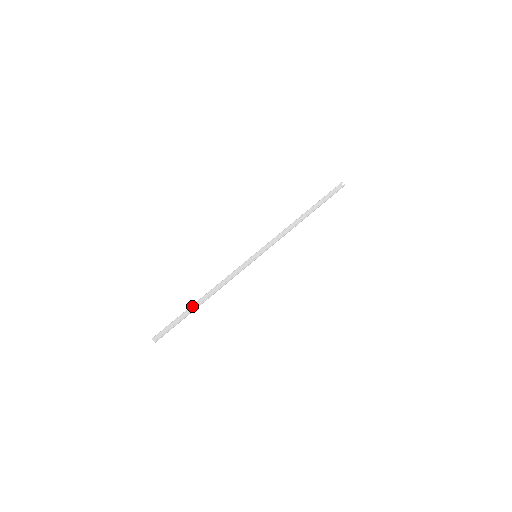
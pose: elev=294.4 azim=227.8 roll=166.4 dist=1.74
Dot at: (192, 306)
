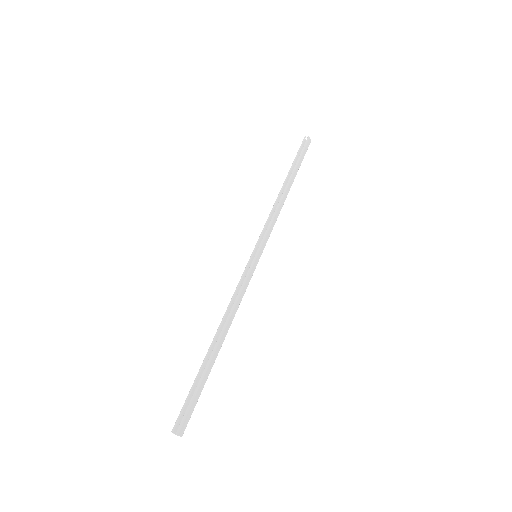
Dot at: (206, 356)
